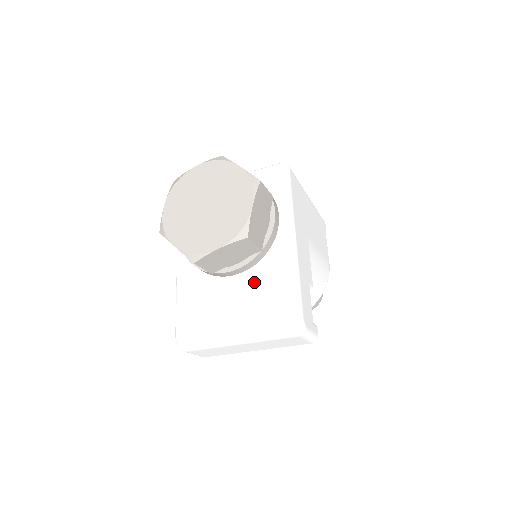
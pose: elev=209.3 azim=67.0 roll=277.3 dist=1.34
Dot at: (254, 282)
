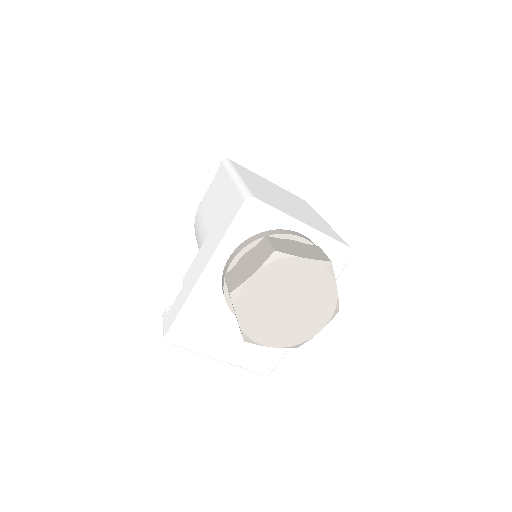
Dot at: occluded
